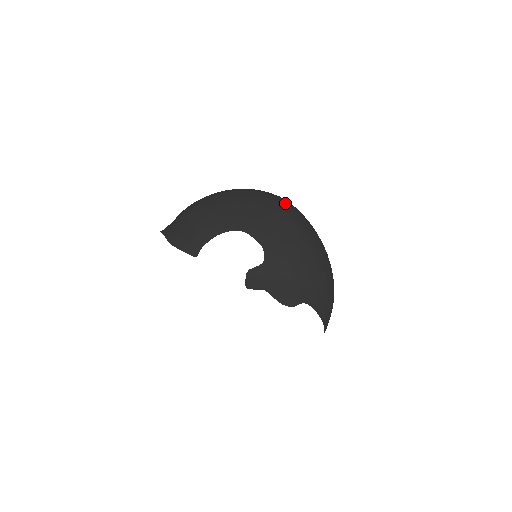
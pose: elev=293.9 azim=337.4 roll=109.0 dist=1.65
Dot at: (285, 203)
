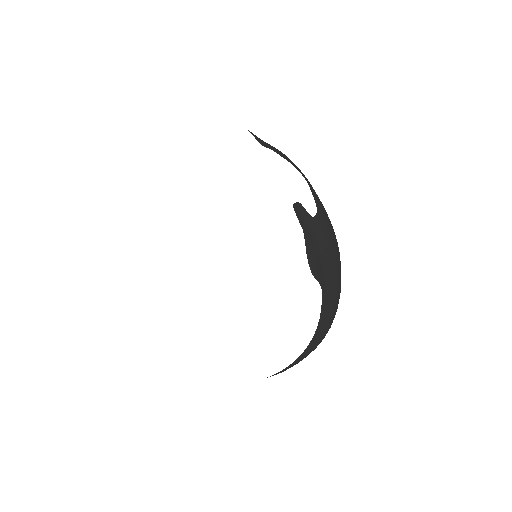
Dot at: occluded
